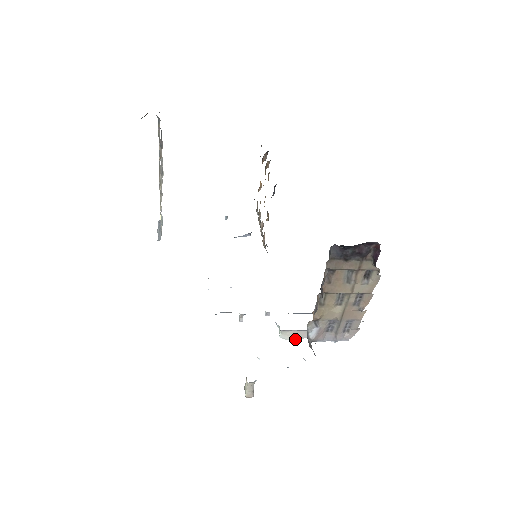
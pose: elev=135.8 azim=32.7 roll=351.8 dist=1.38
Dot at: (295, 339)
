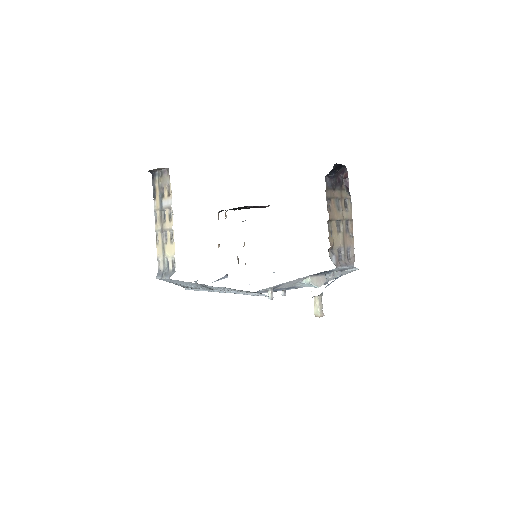
Dot at: (319, 285)
